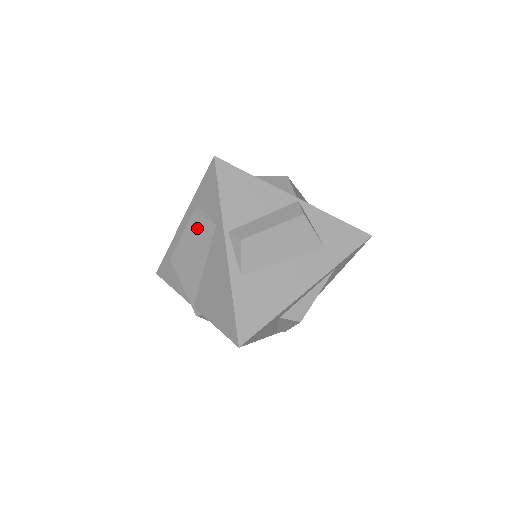
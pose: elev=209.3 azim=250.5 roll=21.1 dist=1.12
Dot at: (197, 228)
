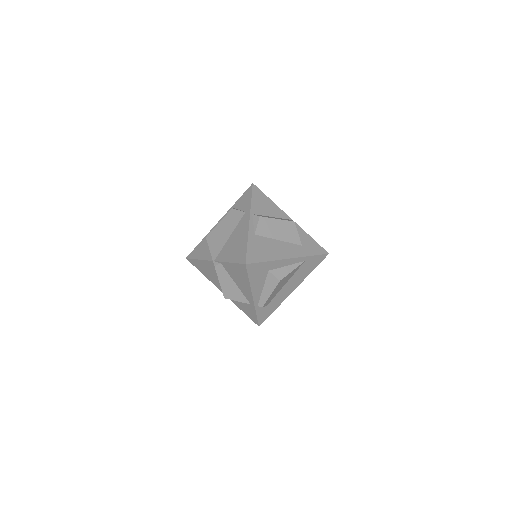
Dot at: (232, 216)
